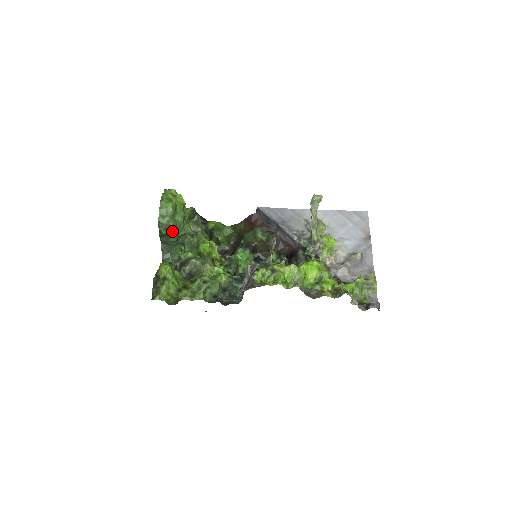
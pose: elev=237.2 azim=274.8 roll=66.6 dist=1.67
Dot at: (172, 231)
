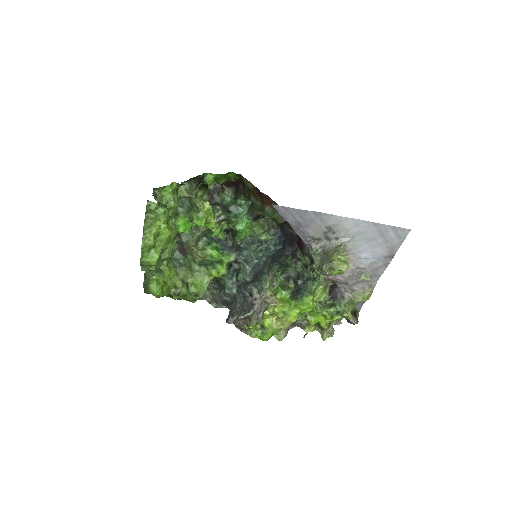
Dot at: occluded
